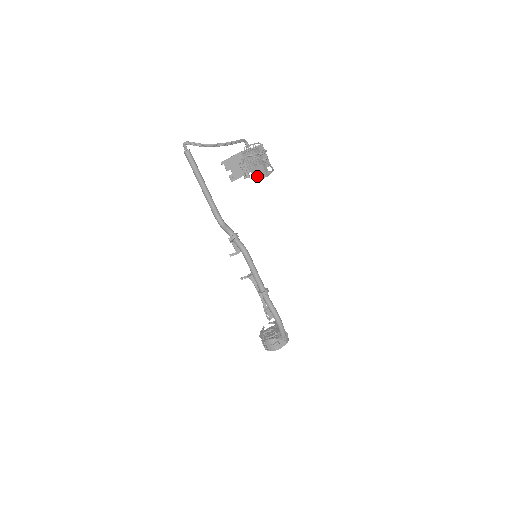
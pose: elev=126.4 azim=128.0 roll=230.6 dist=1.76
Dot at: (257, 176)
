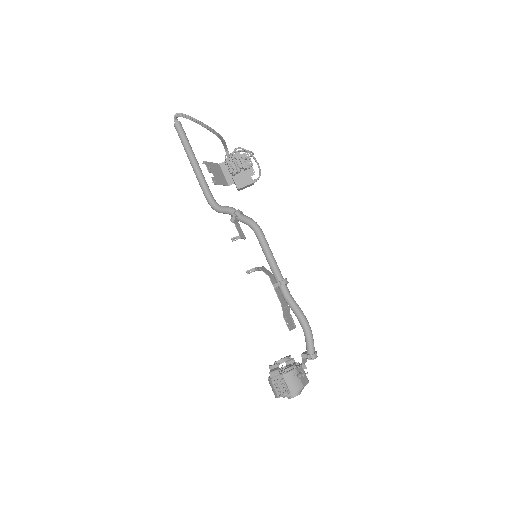
Dot at: (241, 184)
